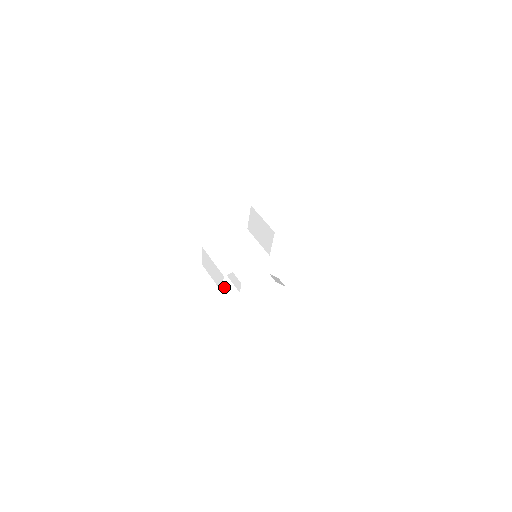
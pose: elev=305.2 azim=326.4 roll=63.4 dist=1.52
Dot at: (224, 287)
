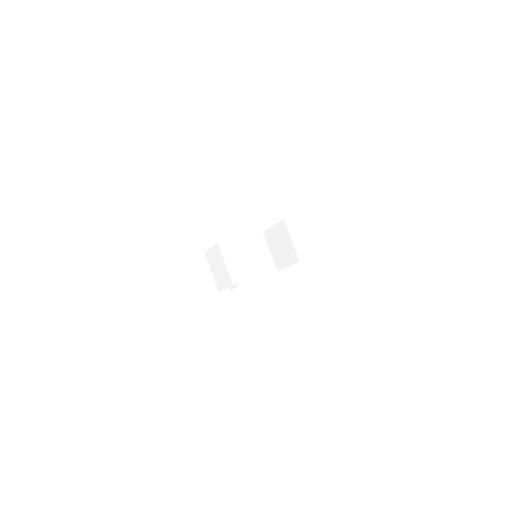
Dot at: occluded
